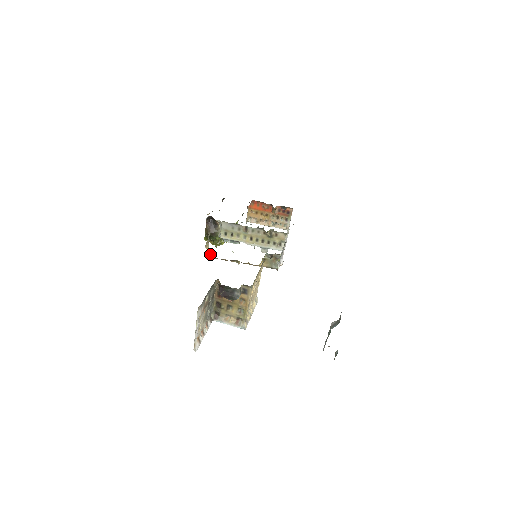
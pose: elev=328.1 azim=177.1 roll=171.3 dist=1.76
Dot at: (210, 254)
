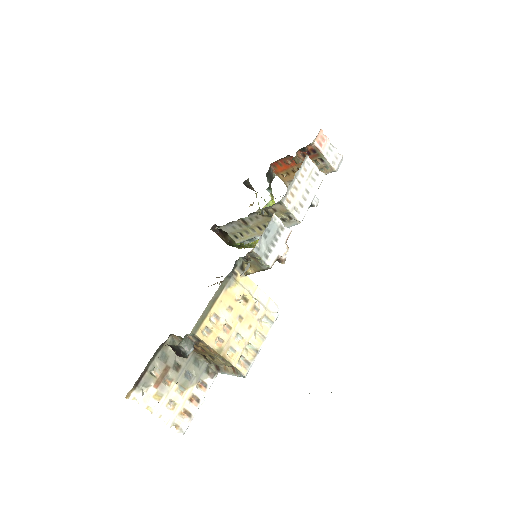
Dot at: (217, 277)
